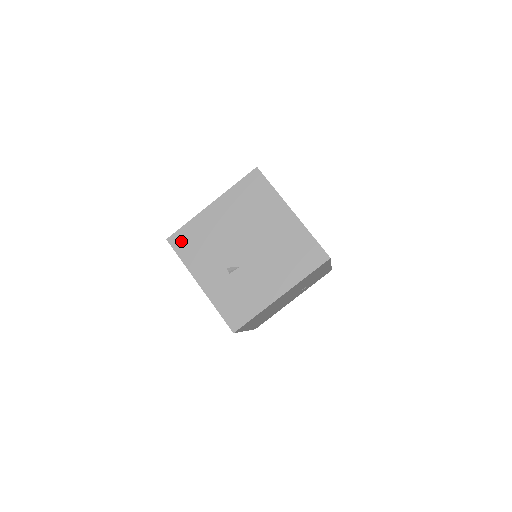
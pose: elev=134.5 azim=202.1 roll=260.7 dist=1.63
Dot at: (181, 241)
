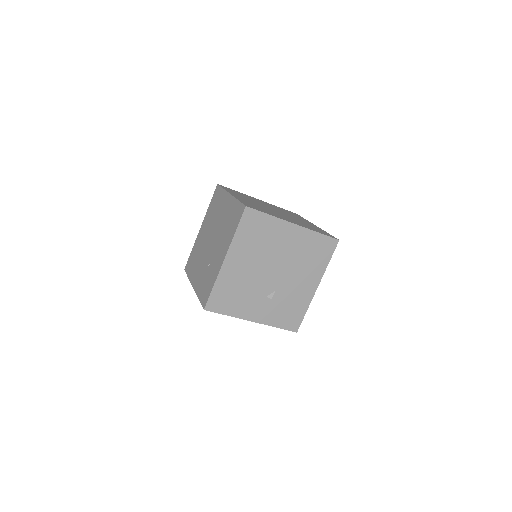
Dot at: (218, 303)
